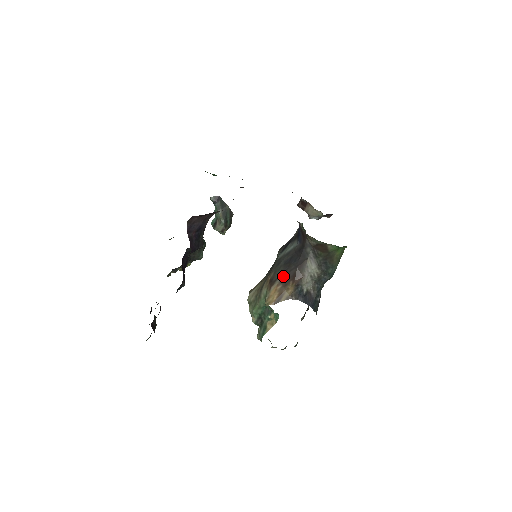
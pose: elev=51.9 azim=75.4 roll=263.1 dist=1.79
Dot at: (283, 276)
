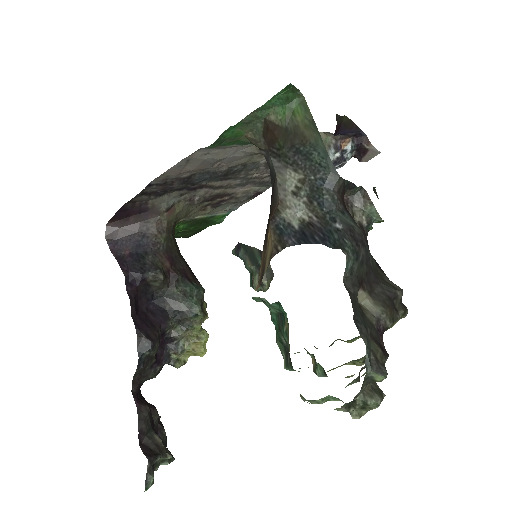
Dot at: (265, 235)
